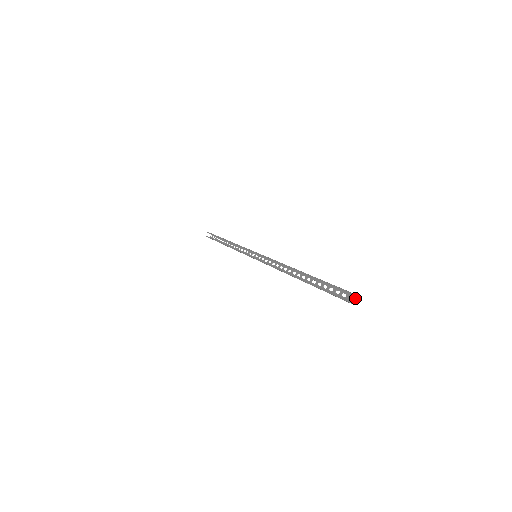
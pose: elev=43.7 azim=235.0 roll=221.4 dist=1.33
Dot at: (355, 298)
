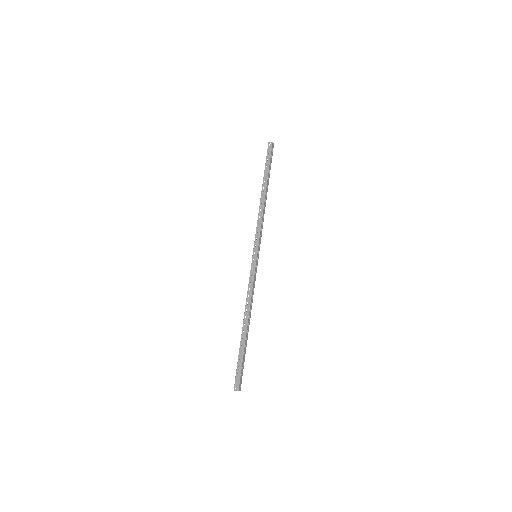
Dot at: occluded
